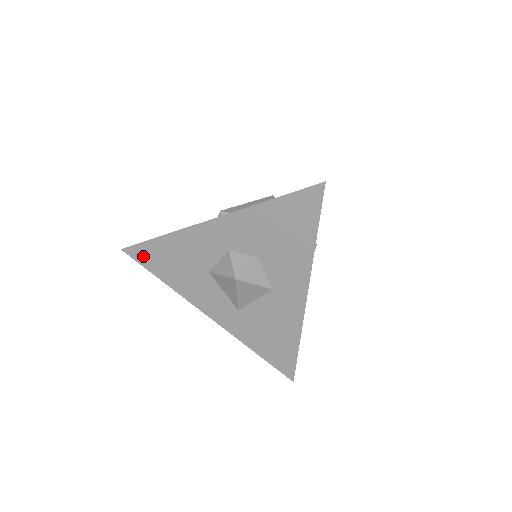
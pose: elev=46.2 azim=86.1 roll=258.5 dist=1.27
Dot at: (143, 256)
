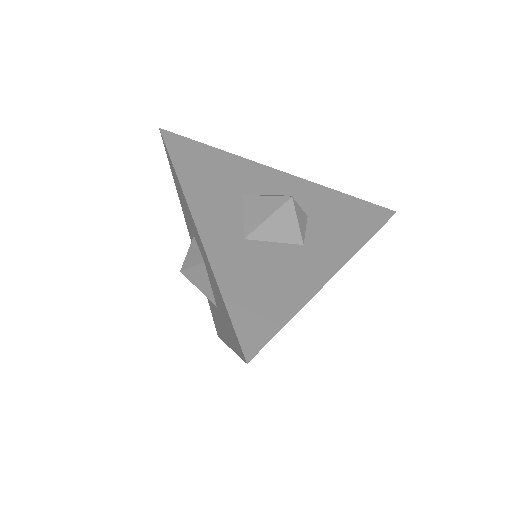
Dot at: (179, 145)
